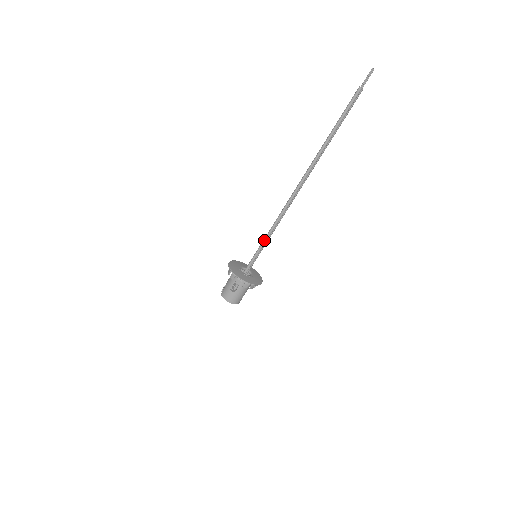
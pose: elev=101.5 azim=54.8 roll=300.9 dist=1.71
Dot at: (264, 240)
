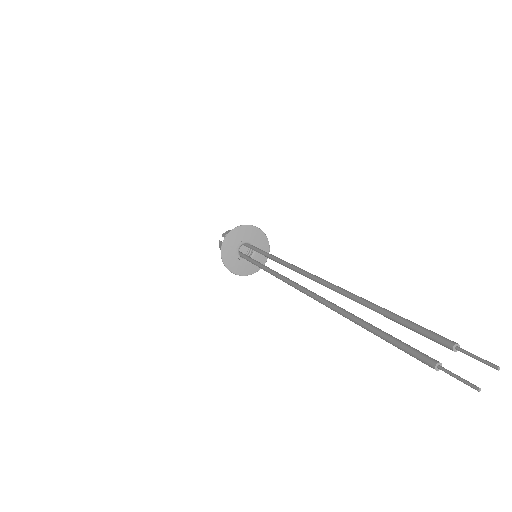
Dot at: (260, 267)
